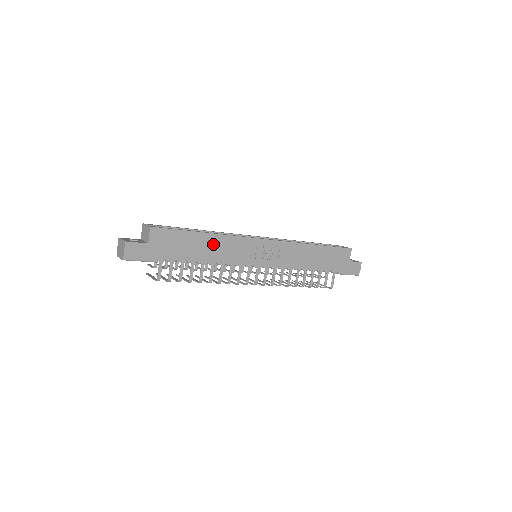
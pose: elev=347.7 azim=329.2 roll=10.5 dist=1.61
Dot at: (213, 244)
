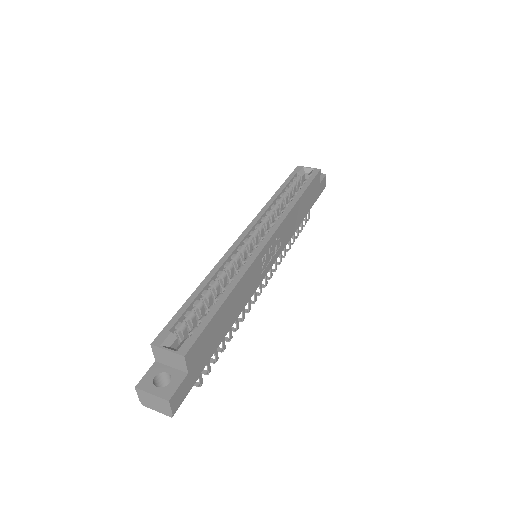
Dot at: (236, 298)
